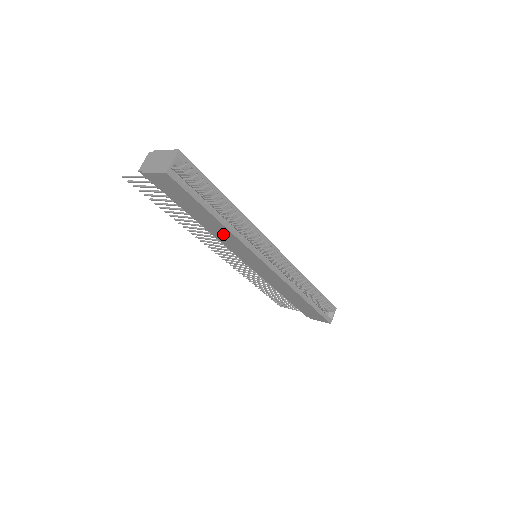
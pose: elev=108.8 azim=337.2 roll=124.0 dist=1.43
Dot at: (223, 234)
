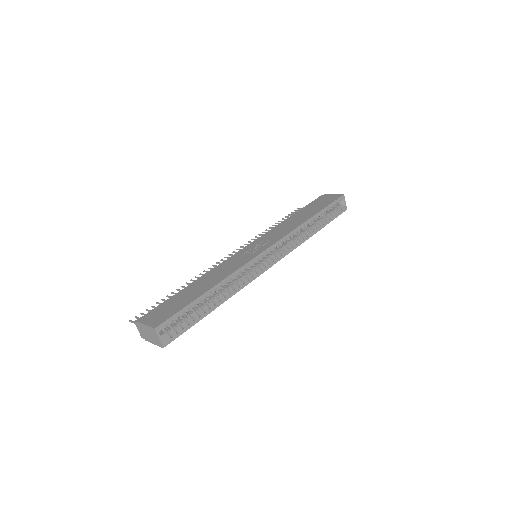
Dot at: occluded
